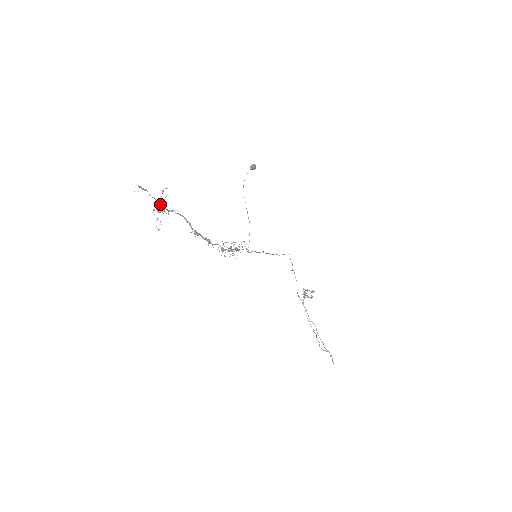
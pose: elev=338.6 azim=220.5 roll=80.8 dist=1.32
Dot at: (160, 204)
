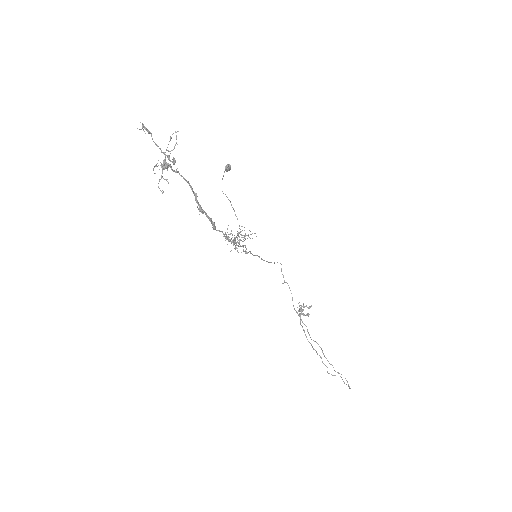
Dot at: occluded
